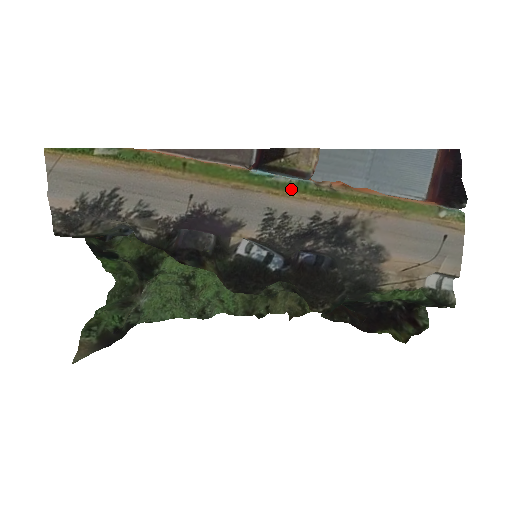
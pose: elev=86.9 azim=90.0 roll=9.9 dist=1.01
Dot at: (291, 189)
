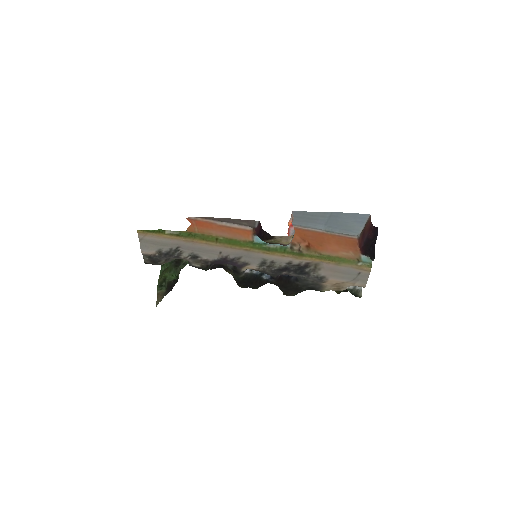
Dot at: (276, 251)
